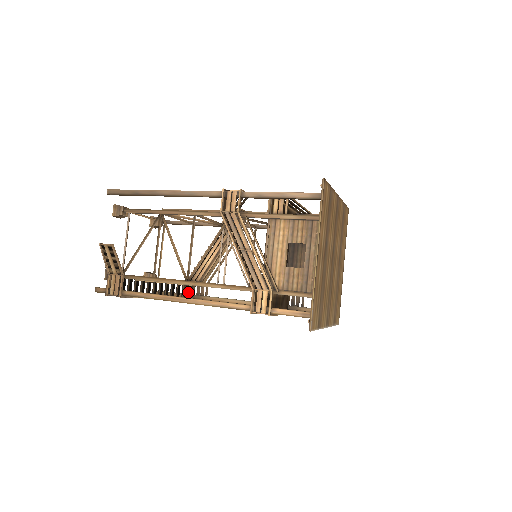
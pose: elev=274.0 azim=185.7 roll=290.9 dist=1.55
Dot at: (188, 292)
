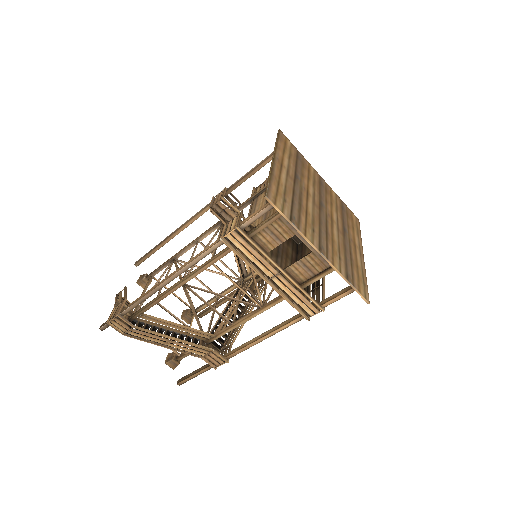
Dot at: occluded
